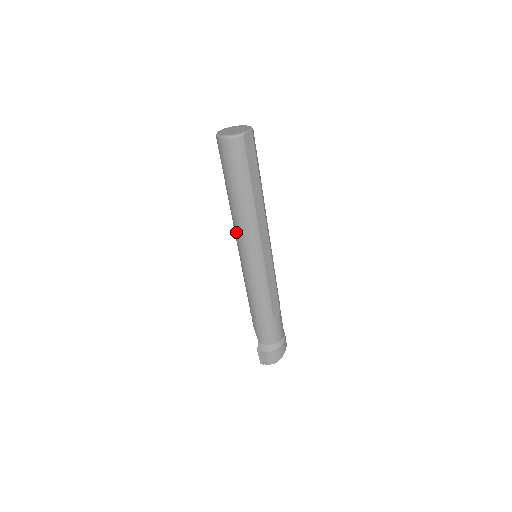
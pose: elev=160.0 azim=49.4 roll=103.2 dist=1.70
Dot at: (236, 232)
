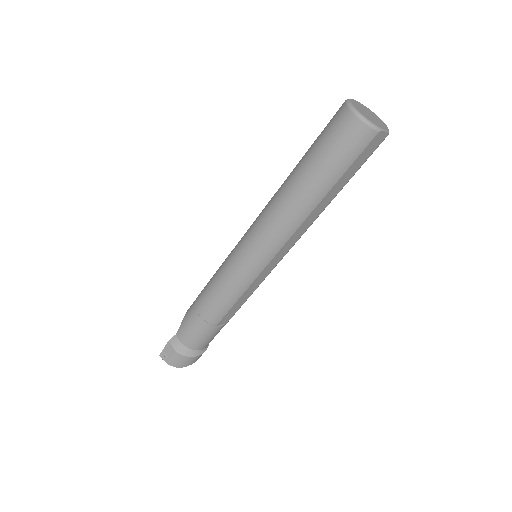
Dot at: (263, 218)
